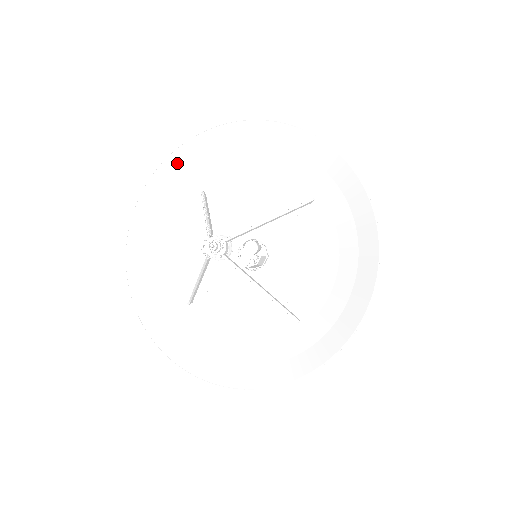
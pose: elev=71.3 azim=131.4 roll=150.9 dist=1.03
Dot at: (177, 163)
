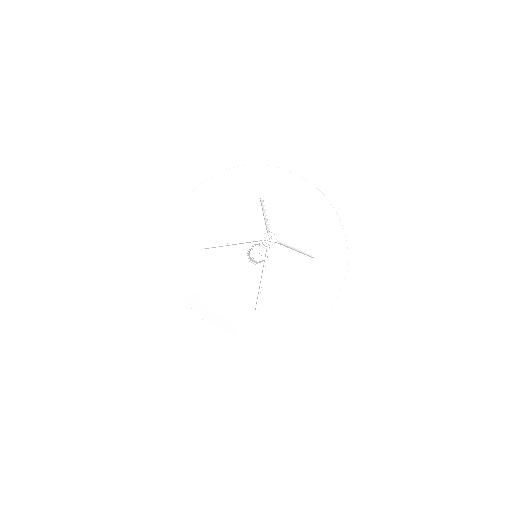
Dot at: (265, 172)
